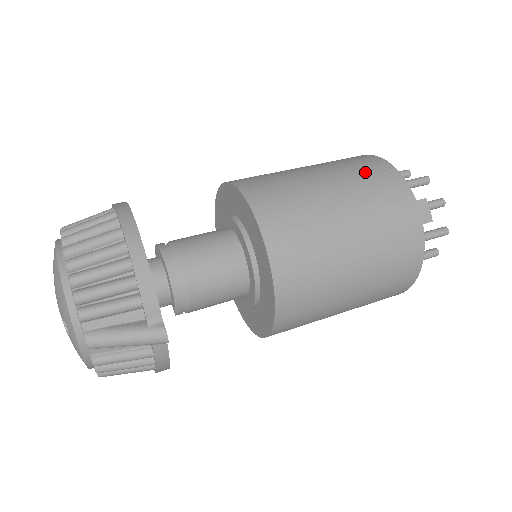
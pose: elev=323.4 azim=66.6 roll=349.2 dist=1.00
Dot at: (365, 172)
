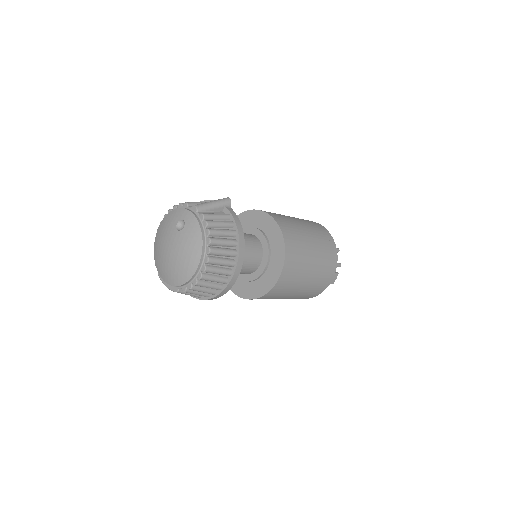
Dot at: occluded
